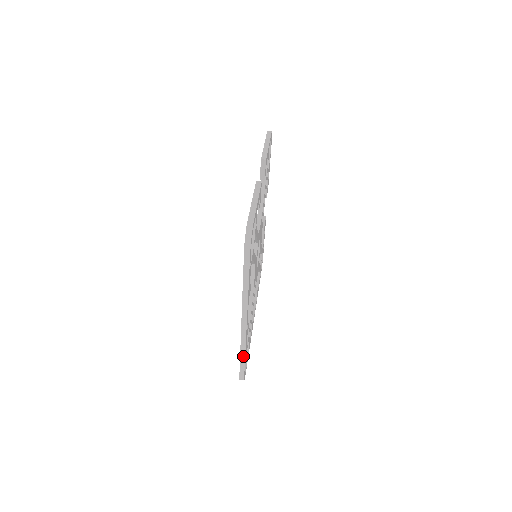
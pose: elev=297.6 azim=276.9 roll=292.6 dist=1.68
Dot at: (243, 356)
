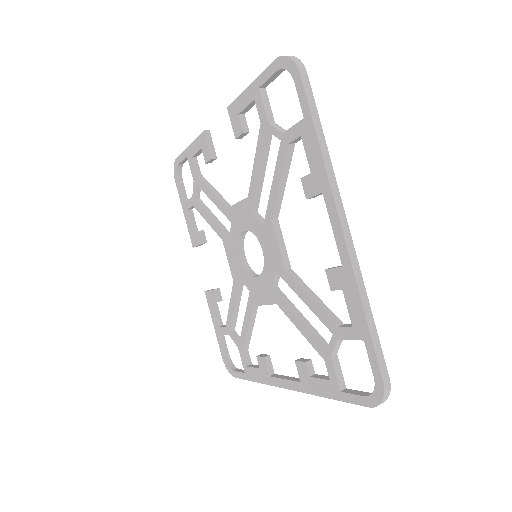
Dot at: (369, 315)
